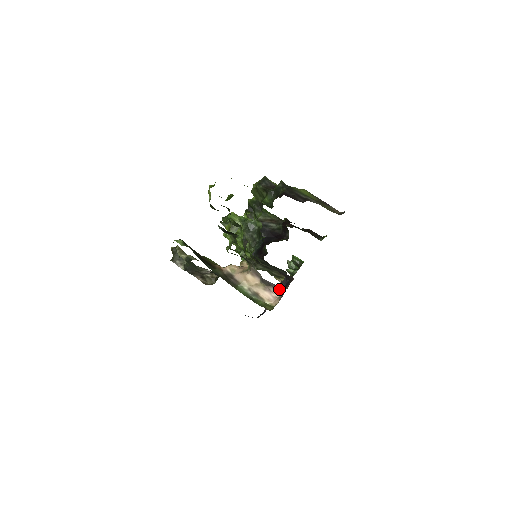
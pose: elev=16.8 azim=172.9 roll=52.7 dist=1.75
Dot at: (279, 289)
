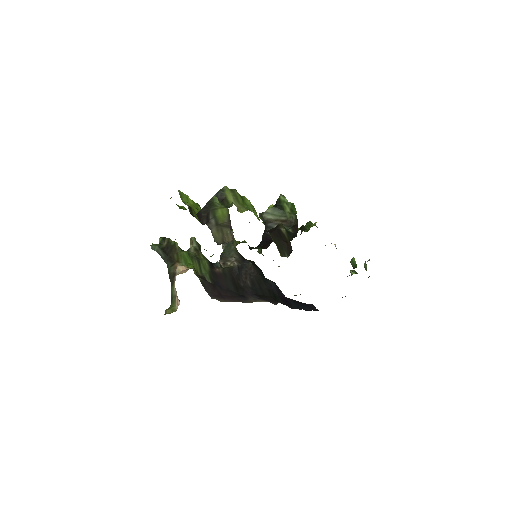
Dot at: occluded
